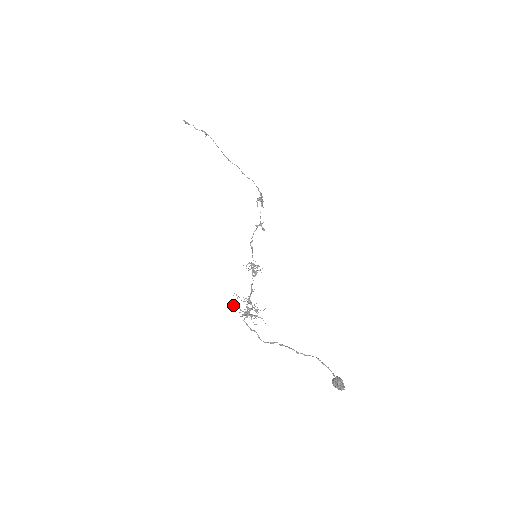
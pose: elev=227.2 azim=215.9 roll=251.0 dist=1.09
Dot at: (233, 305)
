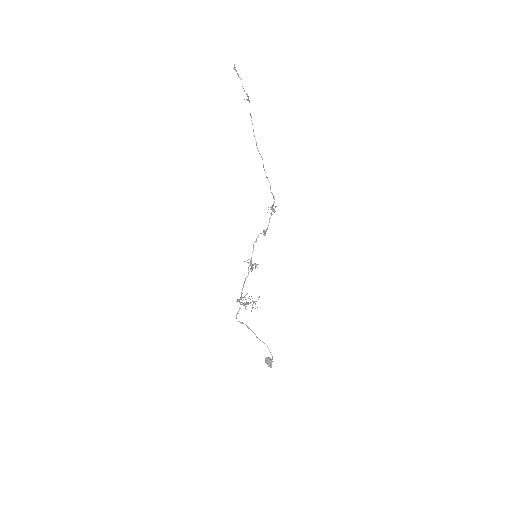
Dot at: (241, 297)
